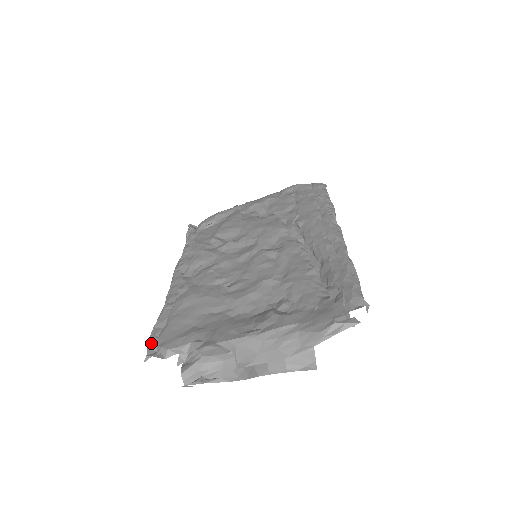
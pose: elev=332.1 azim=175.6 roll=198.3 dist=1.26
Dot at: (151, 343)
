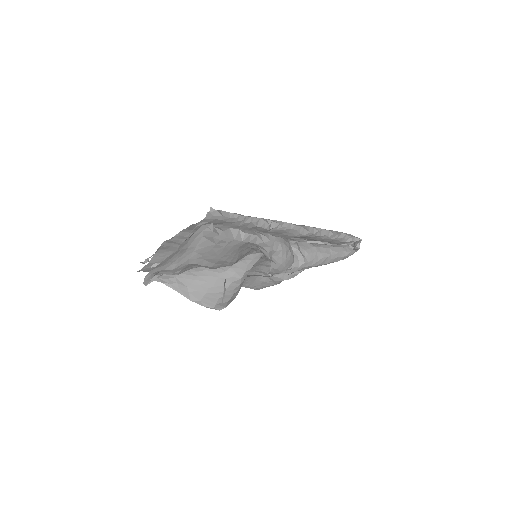
Dot at: occluded
